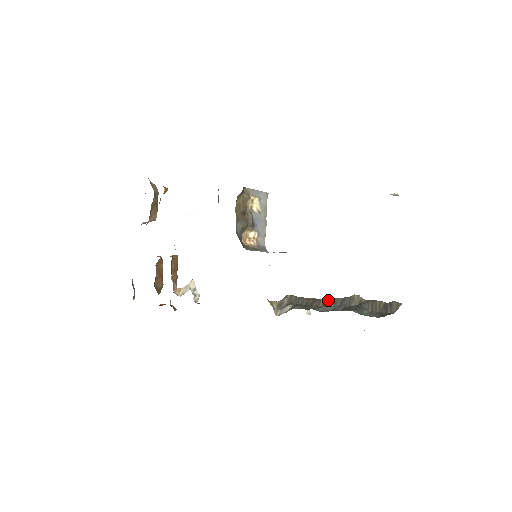
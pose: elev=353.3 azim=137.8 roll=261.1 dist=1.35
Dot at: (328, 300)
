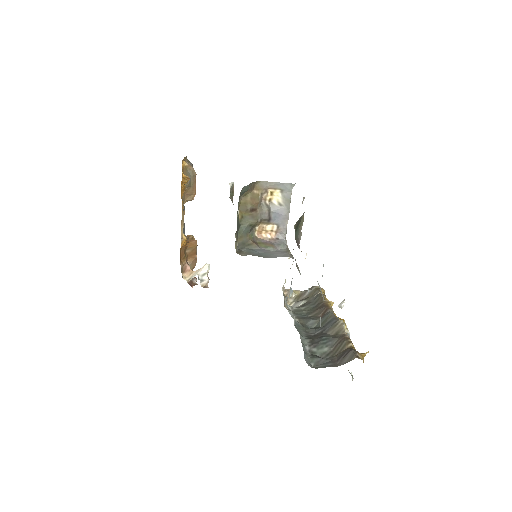
Dot at: (327, 312)
